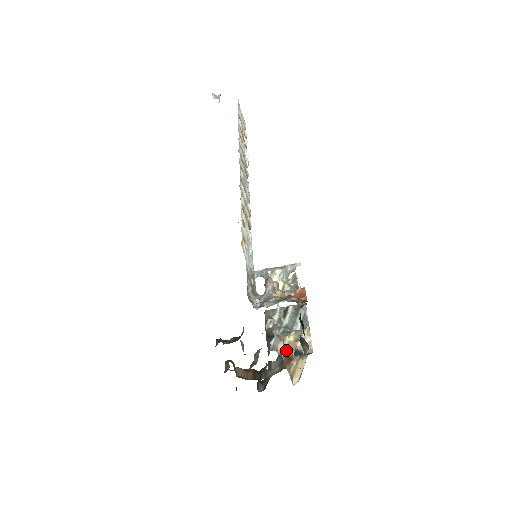
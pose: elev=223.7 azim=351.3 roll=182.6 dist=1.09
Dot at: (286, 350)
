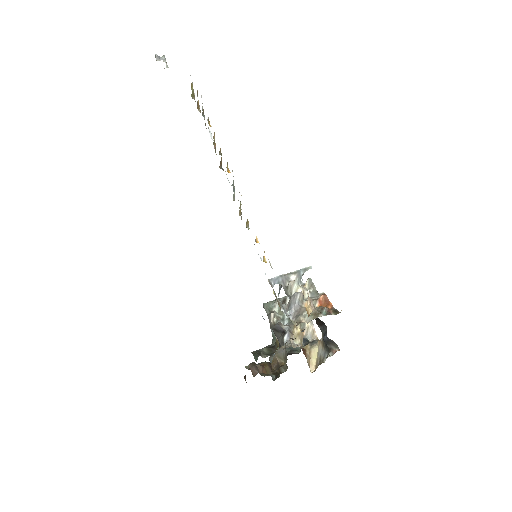
Dot at: (296, 341)
